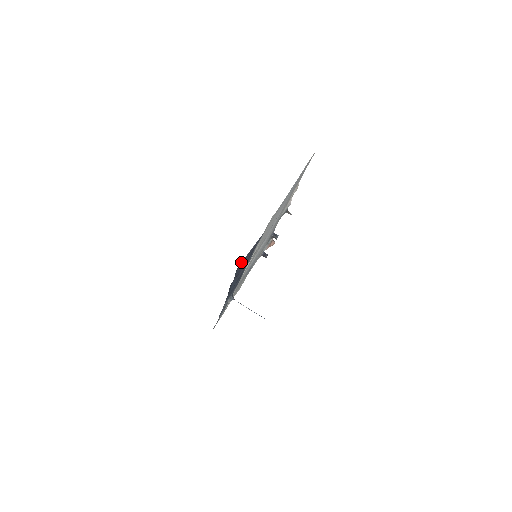
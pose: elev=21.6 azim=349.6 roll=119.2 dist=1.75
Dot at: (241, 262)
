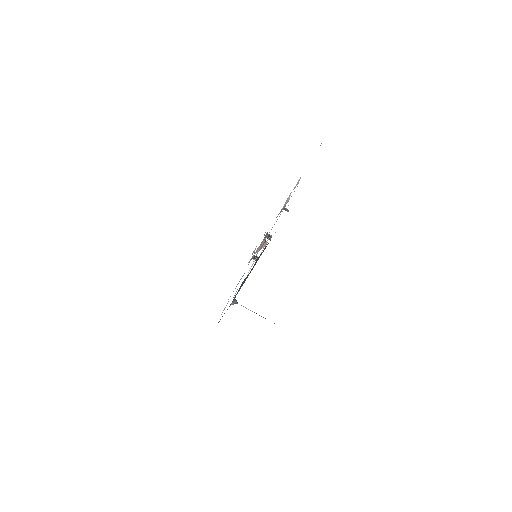
Dot at: occluded
